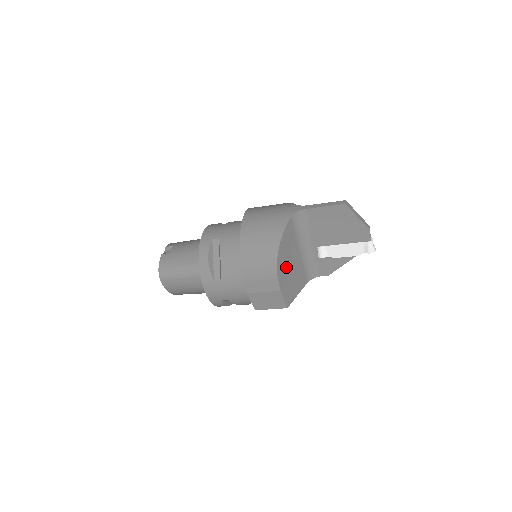
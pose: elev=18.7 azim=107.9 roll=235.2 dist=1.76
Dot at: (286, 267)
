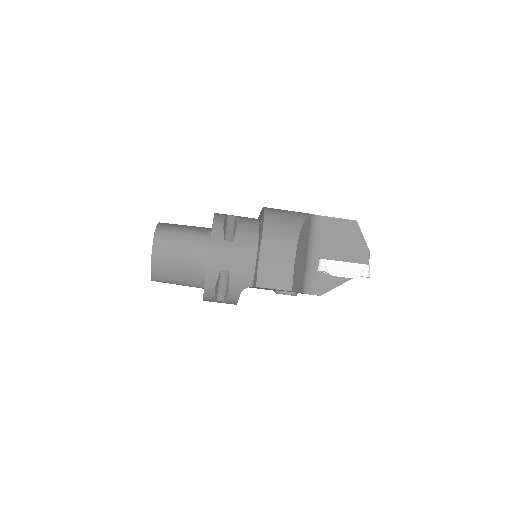
Dot at: (300, 250)
